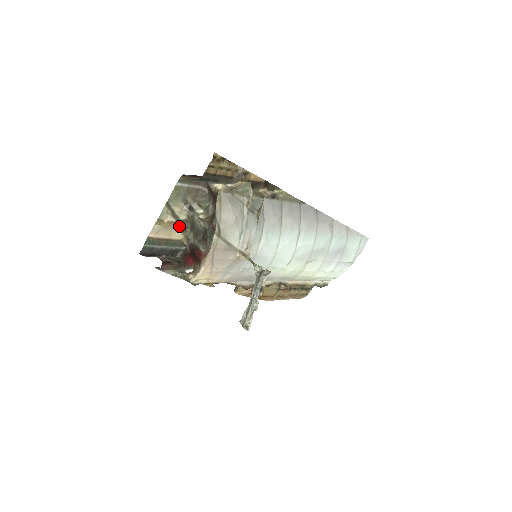
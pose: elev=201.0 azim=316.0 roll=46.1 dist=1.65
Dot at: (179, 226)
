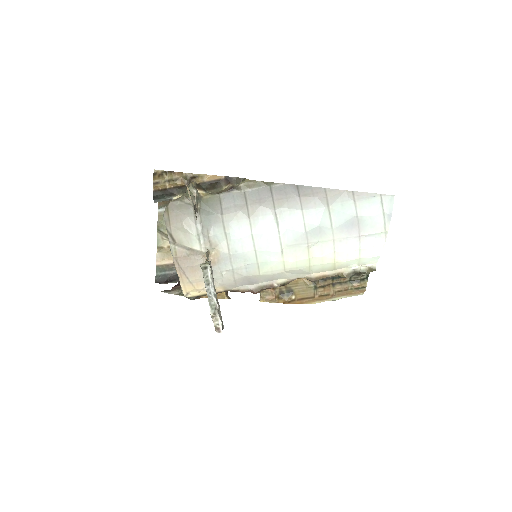
Dot at: occluded
